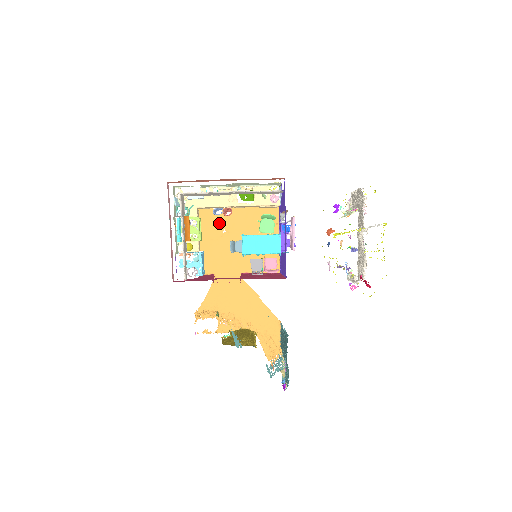
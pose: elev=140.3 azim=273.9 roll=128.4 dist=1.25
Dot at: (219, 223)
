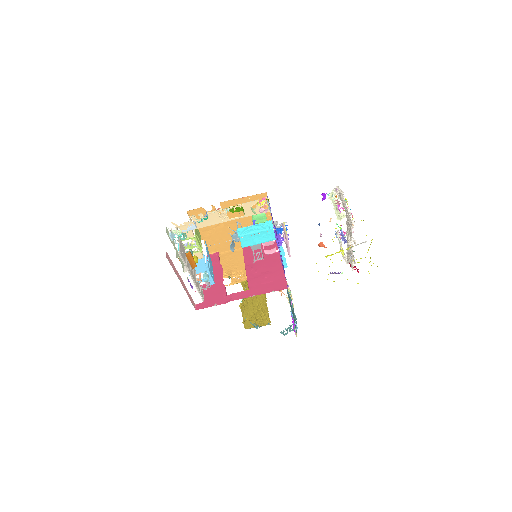
Dot at: occluded
